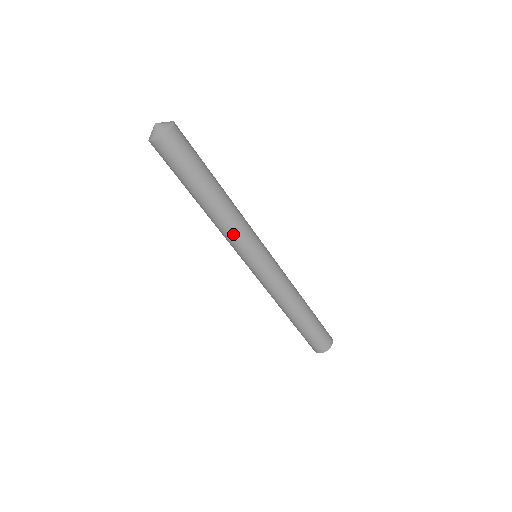
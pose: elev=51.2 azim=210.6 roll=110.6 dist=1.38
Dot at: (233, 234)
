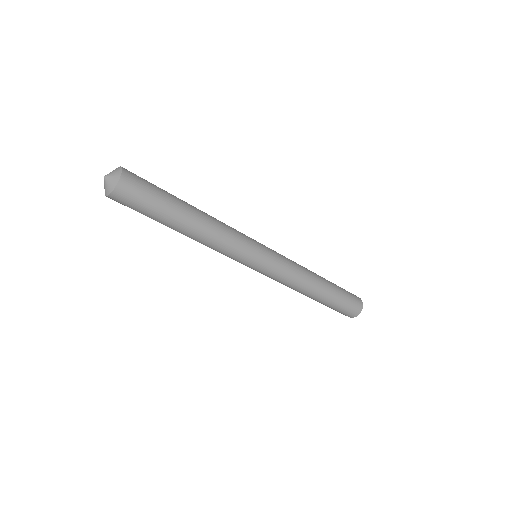
Dot at: (221, 250)
